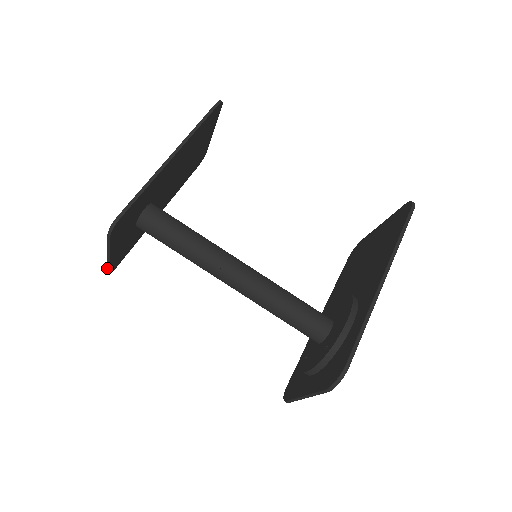
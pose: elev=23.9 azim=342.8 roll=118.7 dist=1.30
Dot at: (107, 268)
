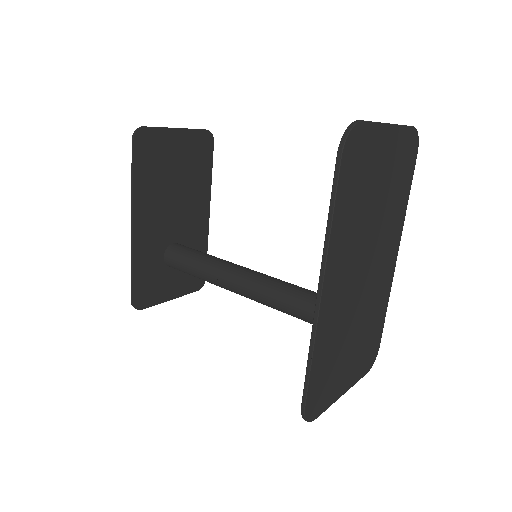
Dot at: (192, 292)
